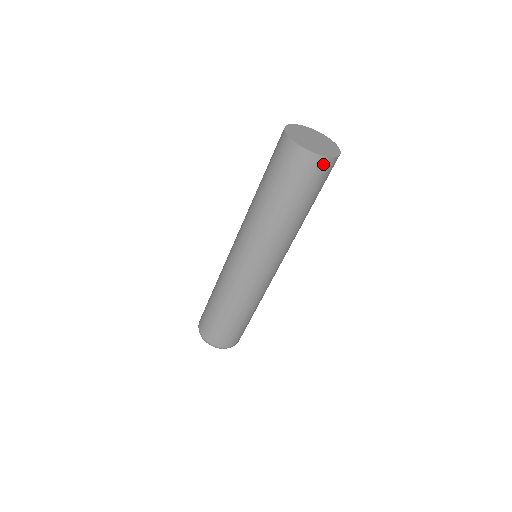
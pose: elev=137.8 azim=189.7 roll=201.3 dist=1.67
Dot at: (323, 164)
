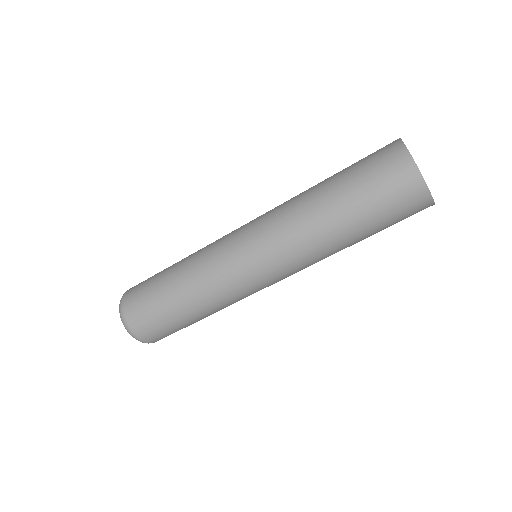
Dot at: (405, 168)
